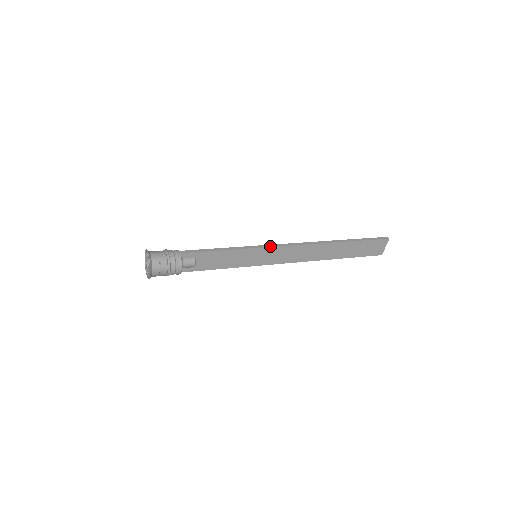
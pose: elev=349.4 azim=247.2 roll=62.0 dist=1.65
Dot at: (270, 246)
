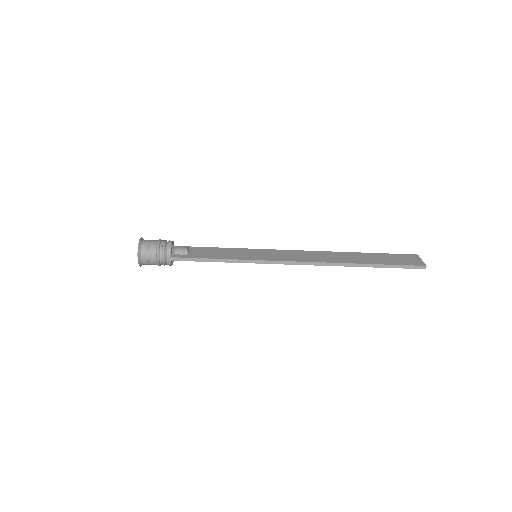
Dot at: (269, 250)
